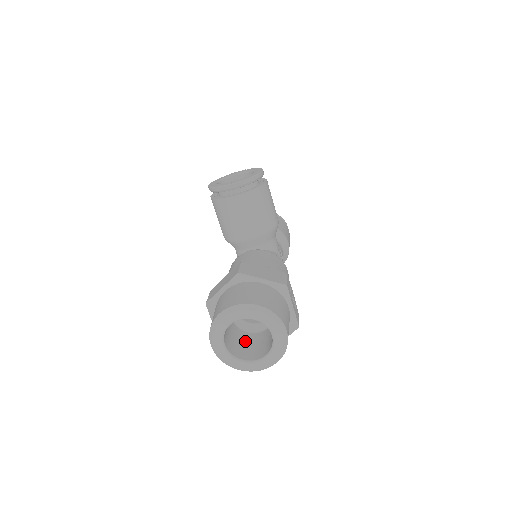
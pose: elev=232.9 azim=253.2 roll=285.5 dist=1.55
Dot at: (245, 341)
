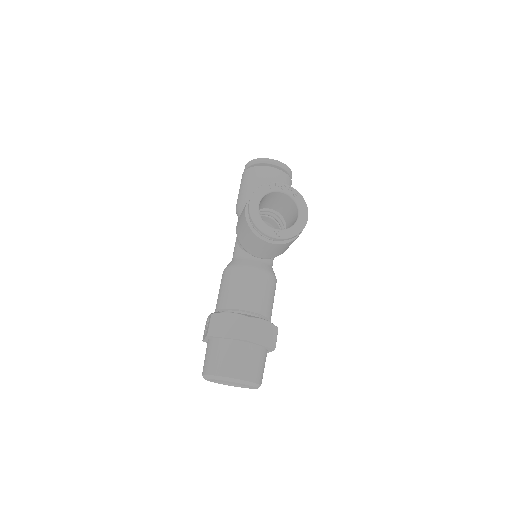
Dot at: occluded
